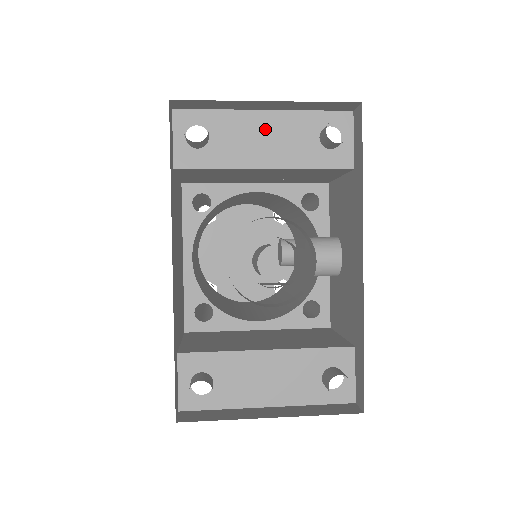
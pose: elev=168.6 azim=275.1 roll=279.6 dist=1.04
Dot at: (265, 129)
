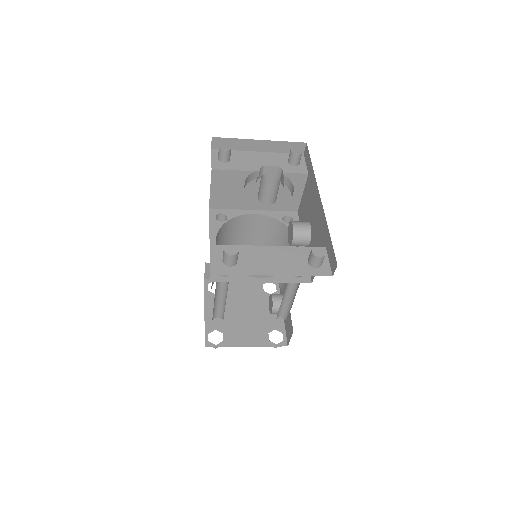
Dot at: (259, 158)
